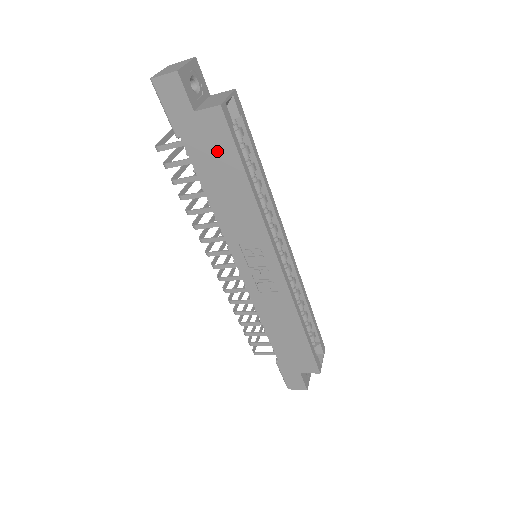
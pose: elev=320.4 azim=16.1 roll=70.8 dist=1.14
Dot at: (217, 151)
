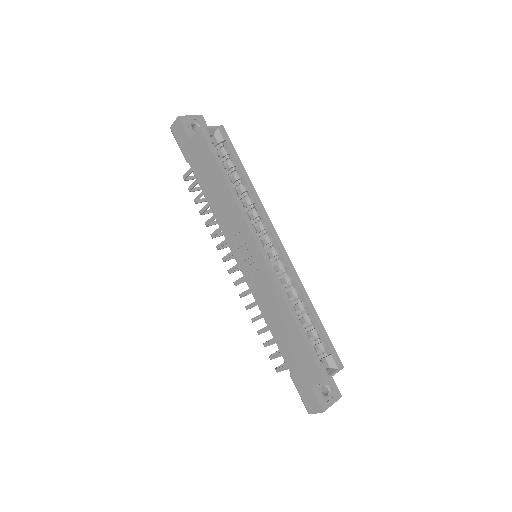
Dot at: (205, 162)
